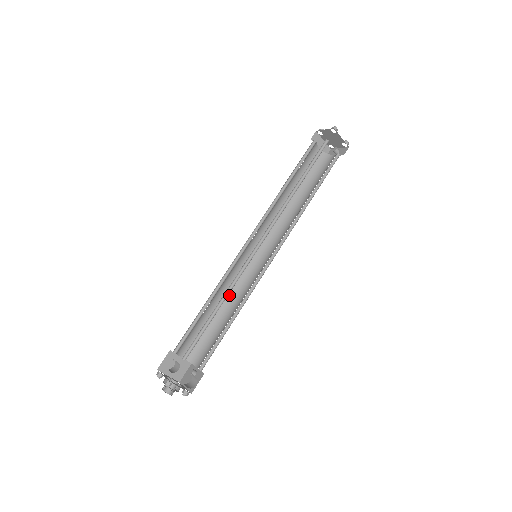
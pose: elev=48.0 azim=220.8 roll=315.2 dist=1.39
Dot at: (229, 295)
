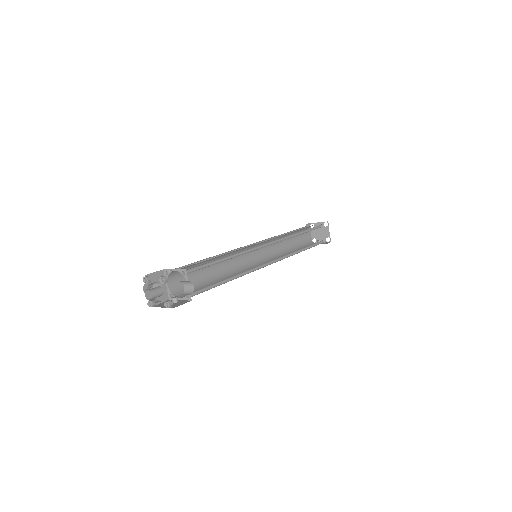
Dot at: (223, 271)
